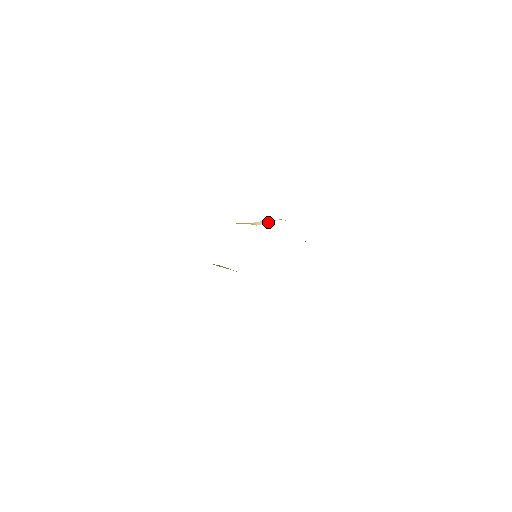
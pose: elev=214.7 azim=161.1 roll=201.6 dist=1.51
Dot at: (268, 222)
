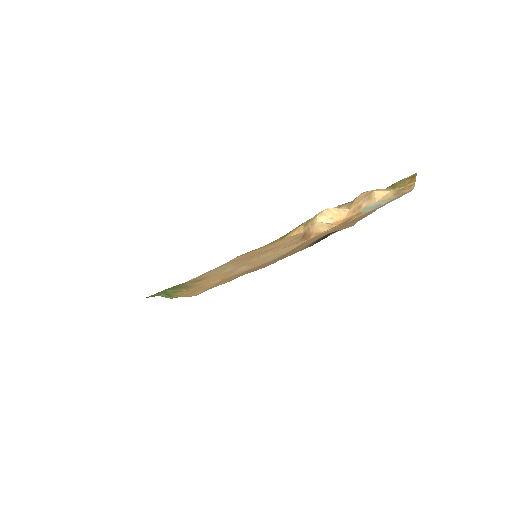
Dot at: (329, 215)
